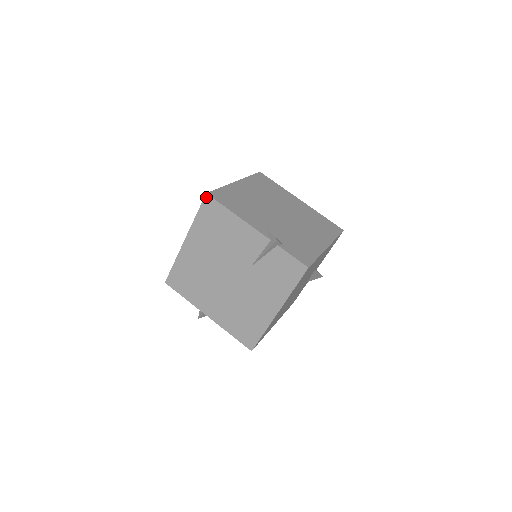
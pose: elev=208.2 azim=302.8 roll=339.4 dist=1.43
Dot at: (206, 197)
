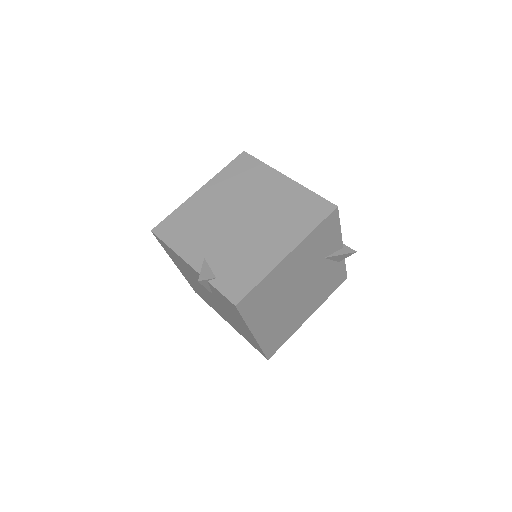
Dot at: (153, 234)
